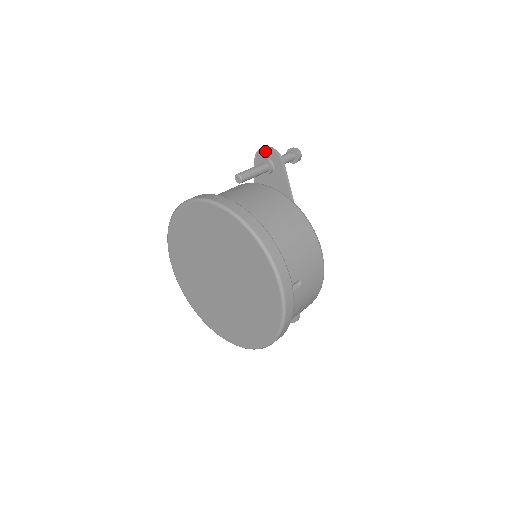
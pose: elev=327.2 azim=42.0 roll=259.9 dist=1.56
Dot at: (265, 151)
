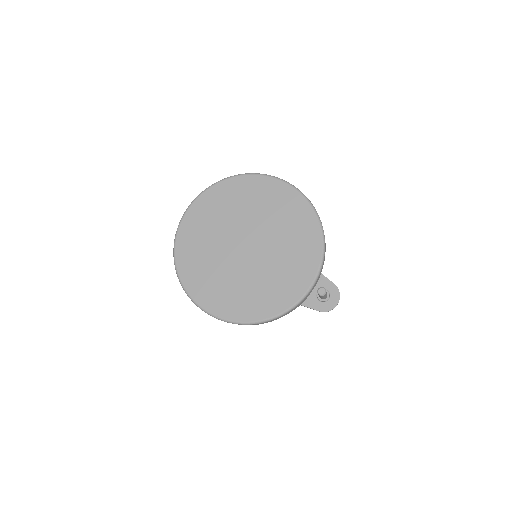
Dot at: occluded
